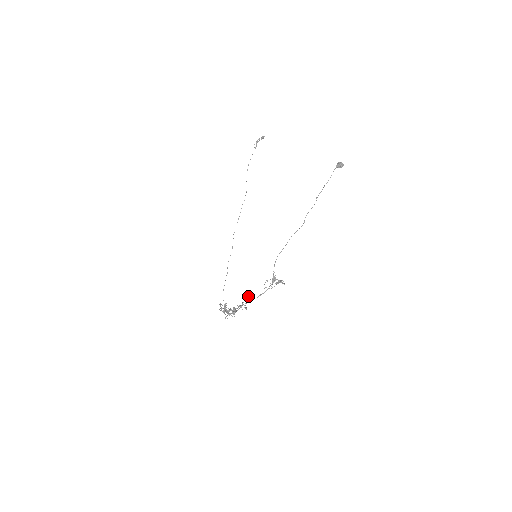
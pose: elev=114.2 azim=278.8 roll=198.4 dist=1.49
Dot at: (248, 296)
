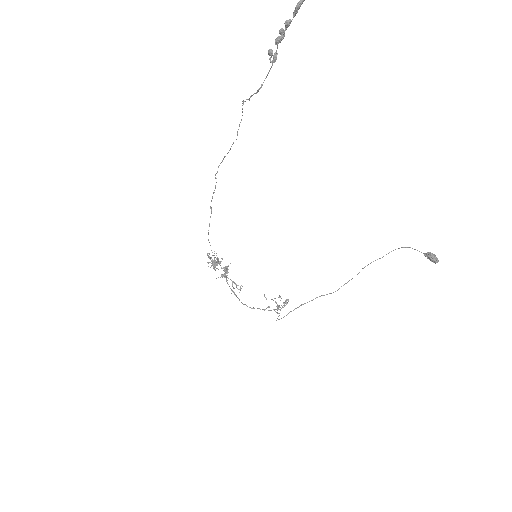
Dot at: occluded
